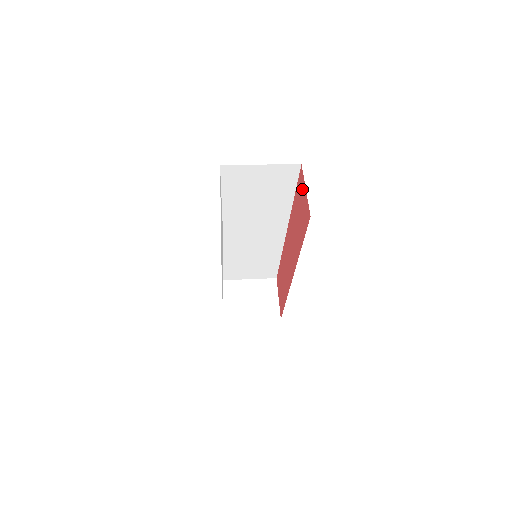
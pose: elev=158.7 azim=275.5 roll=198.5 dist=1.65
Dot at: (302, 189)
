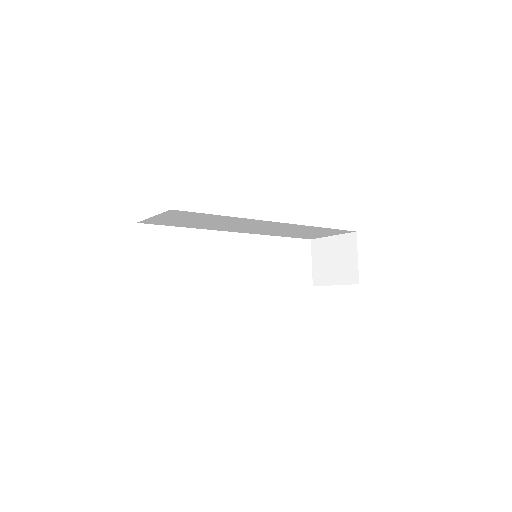
Dot at: occluded
